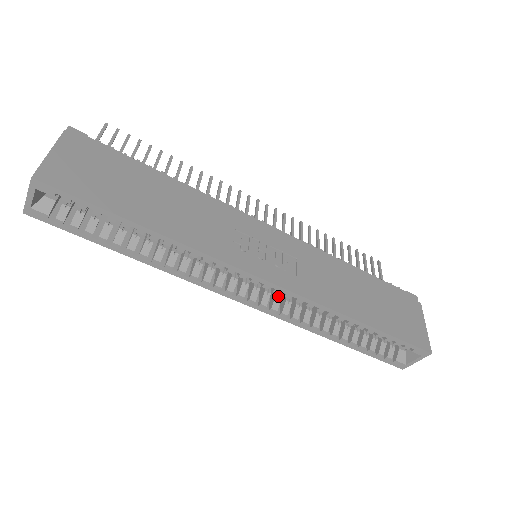
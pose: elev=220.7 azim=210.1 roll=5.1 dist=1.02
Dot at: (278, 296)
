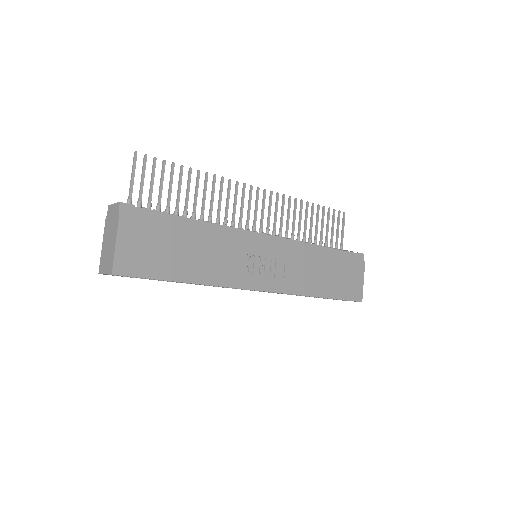
Dot at: occluded
